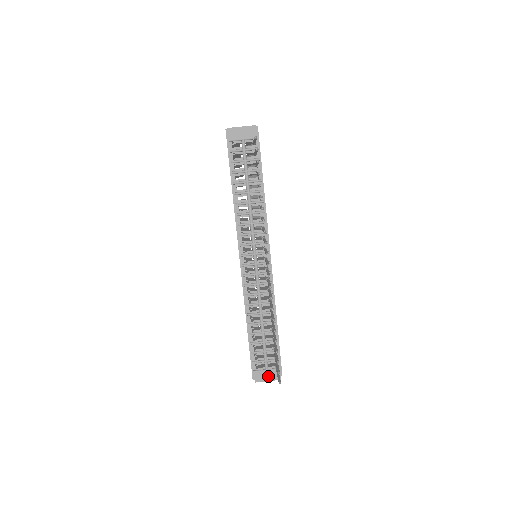
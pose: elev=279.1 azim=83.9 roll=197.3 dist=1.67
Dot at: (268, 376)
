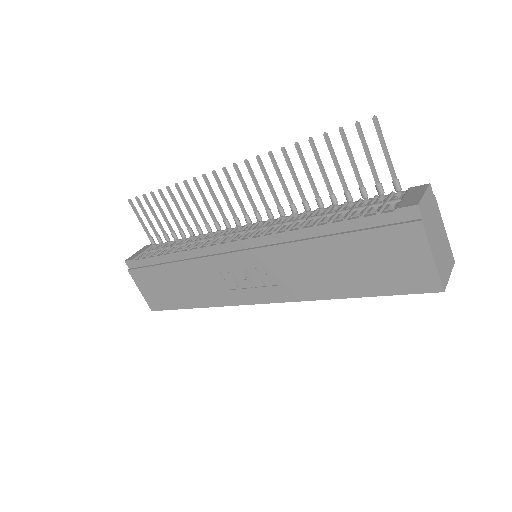
Dot at: (414, 195)
